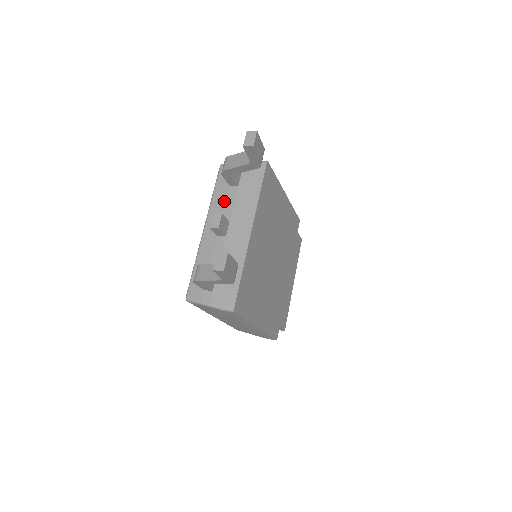
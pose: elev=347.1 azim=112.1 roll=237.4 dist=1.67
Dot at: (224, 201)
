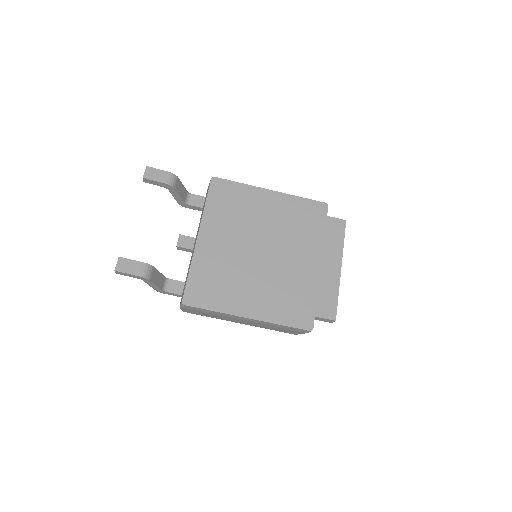
Dot at: occluded
